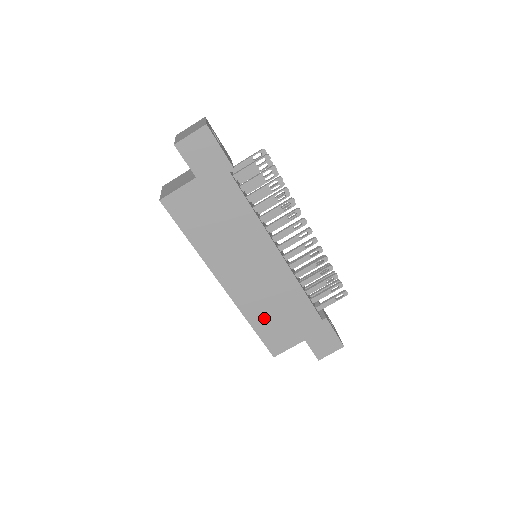
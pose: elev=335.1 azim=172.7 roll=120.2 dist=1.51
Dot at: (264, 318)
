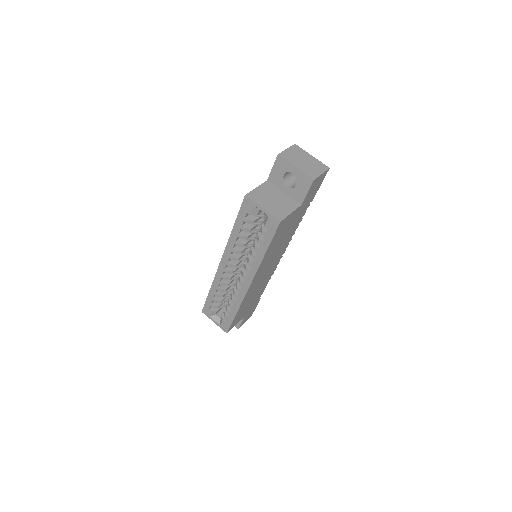
Dot at: (245, 305)
